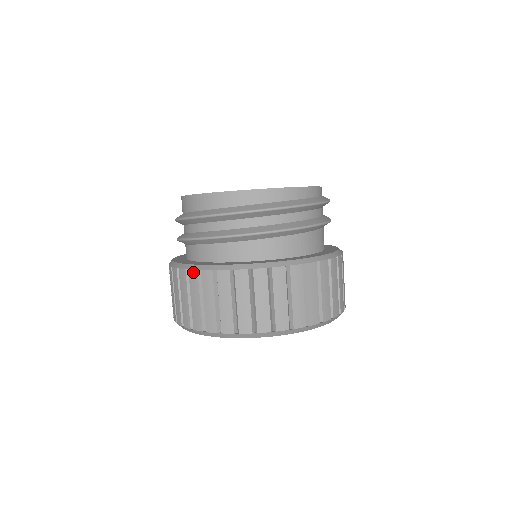
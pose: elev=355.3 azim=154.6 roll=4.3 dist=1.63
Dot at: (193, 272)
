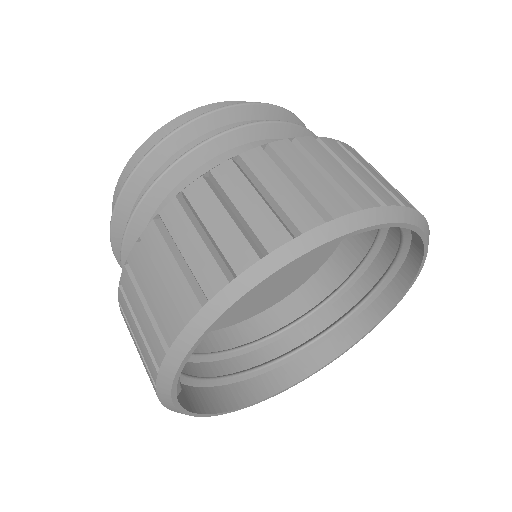
Dot at: (122, 276)
